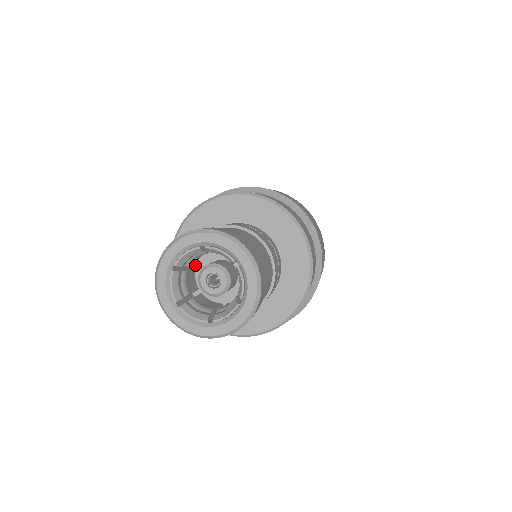
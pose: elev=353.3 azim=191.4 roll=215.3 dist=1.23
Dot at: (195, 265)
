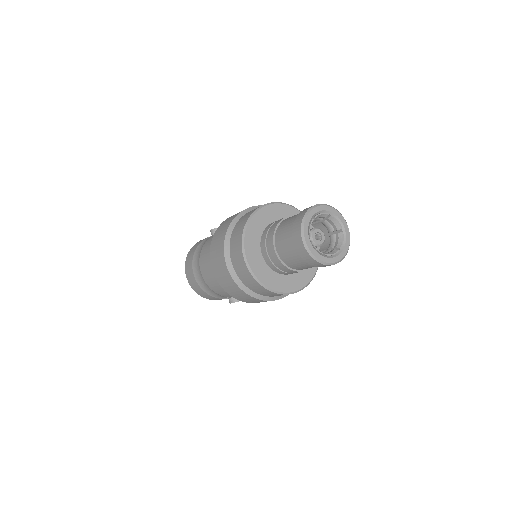
Dot at: occluded
